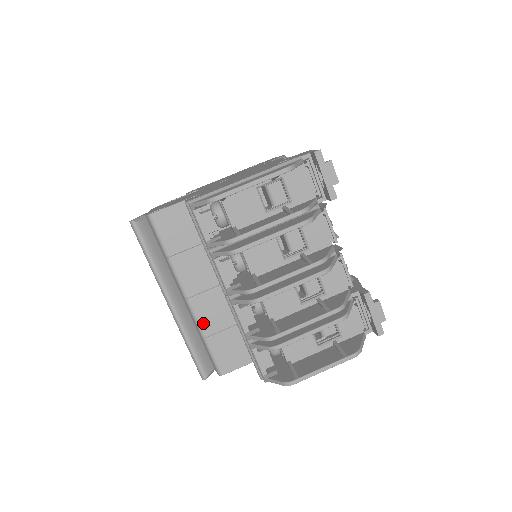
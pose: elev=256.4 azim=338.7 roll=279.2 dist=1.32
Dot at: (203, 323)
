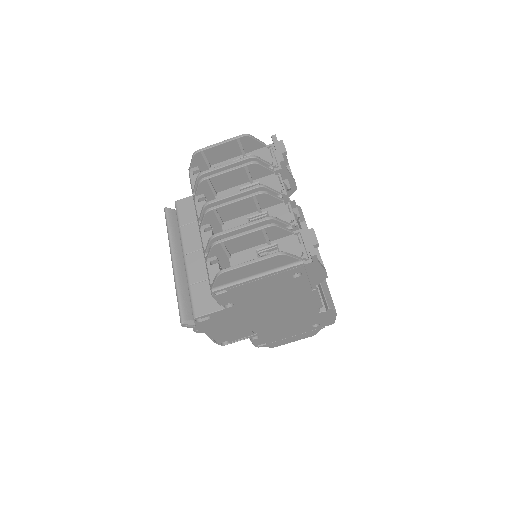
Dot at: (191, 274)
